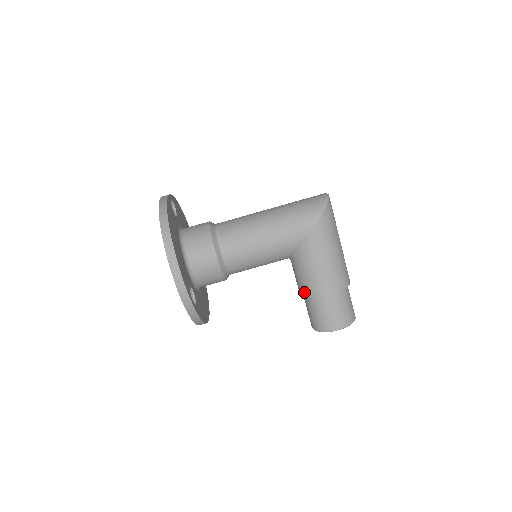
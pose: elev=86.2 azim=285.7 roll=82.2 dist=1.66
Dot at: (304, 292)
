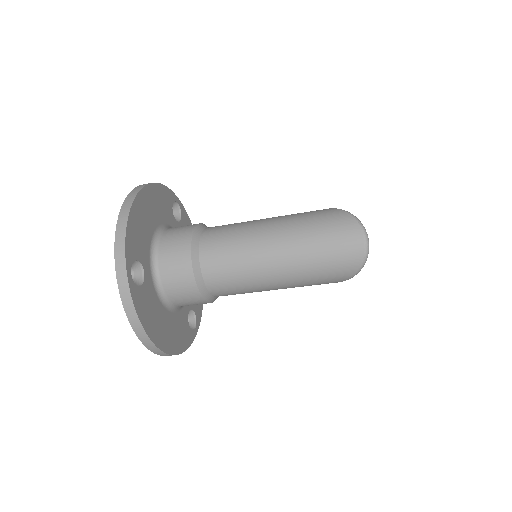
Dot at: occluded
